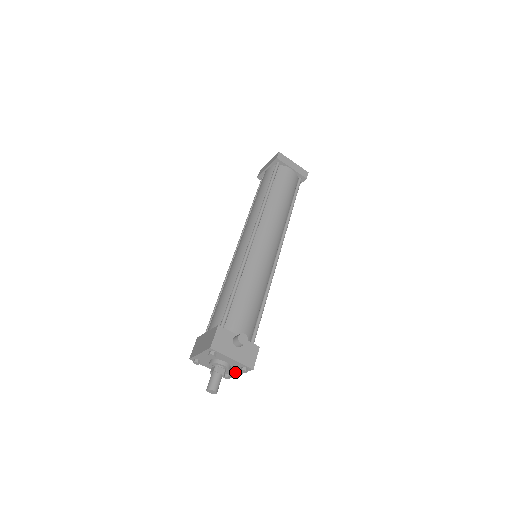
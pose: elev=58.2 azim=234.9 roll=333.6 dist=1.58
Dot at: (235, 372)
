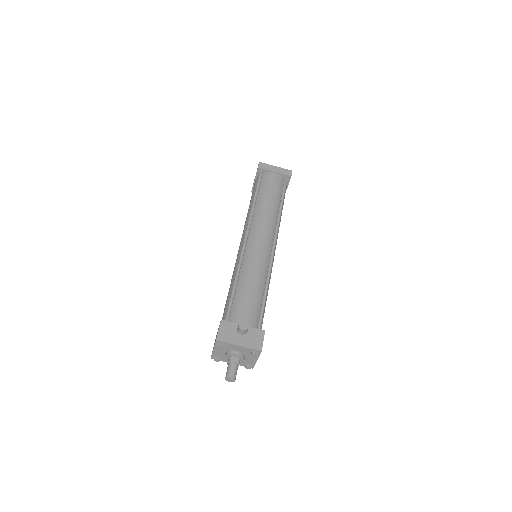
Dot at: (251, 360)
